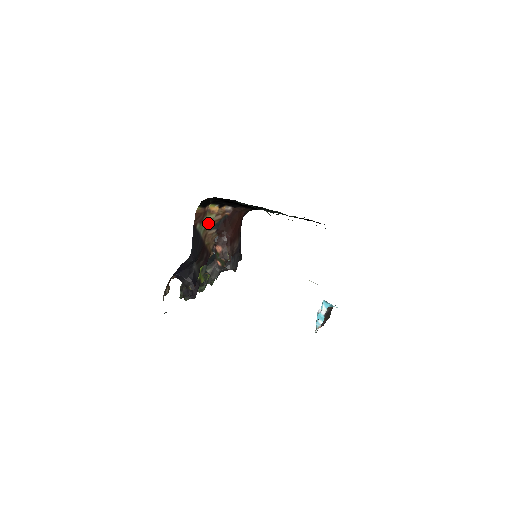
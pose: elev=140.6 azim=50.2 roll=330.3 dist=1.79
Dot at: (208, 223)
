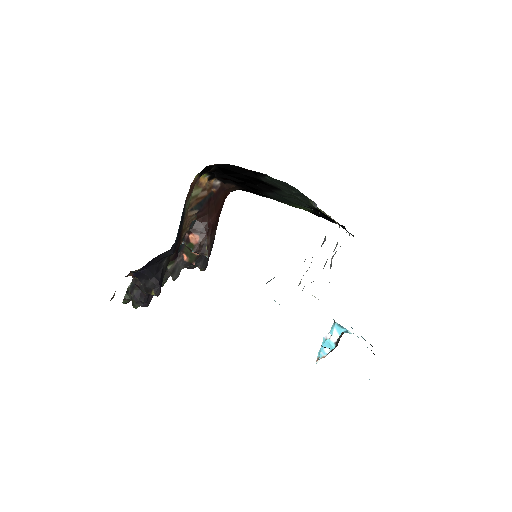
Dot at: (191, 200)
